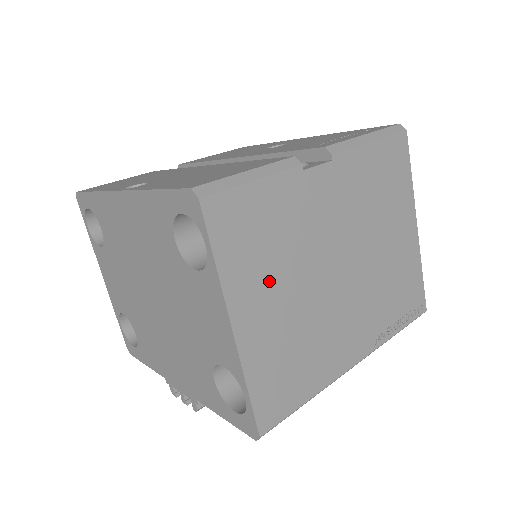
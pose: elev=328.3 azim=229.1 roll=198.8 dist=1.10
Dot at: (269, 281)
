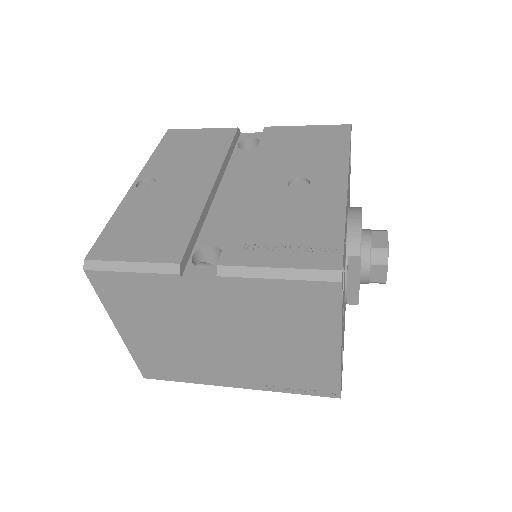
Dot at: (148, 323)
